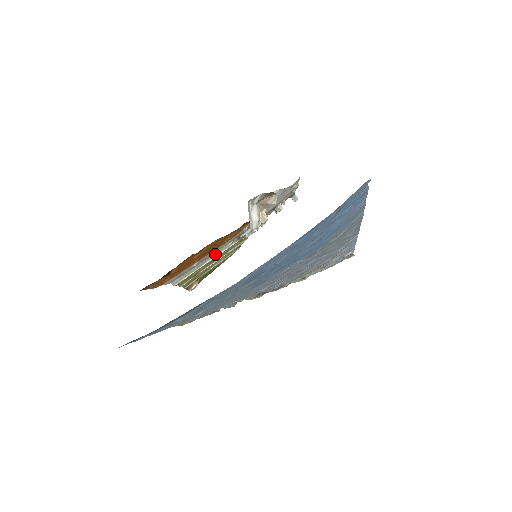
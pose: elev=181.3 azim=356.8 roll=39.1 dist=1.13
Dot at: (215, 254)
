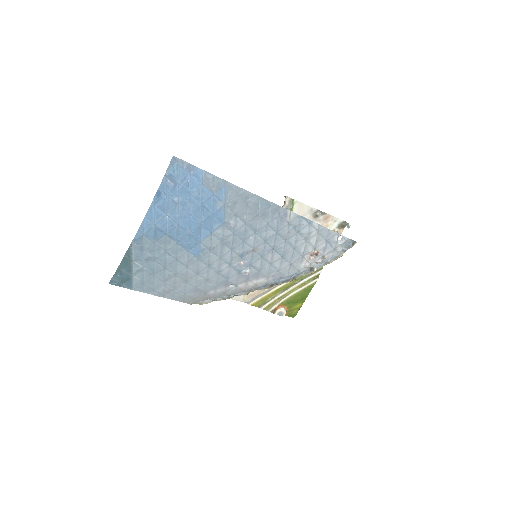
Dot at: occluded
